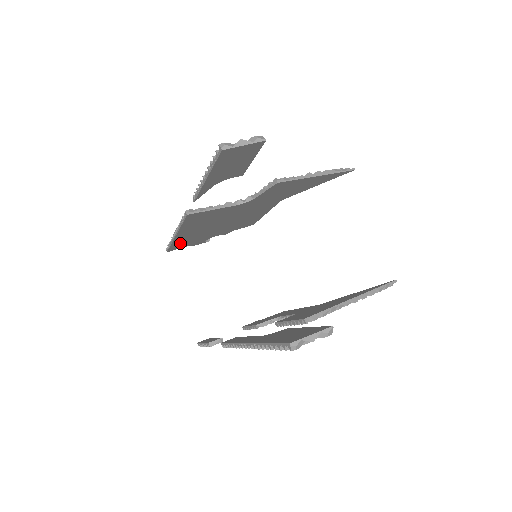
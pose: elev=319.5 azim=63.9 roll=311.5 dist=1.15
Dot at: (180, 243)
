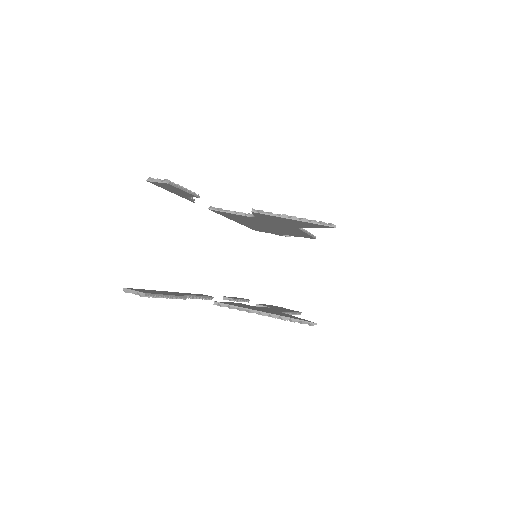
Dot at: (254, 228)
